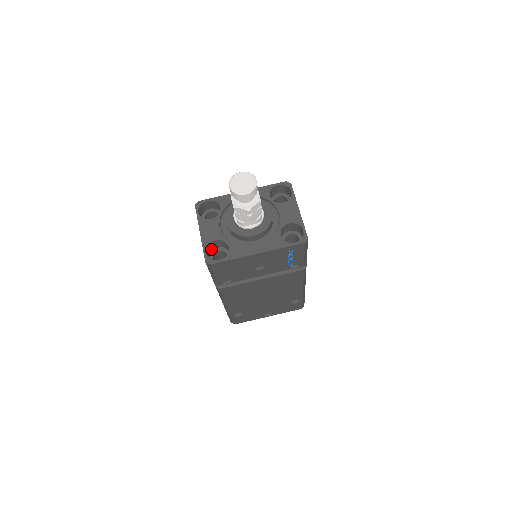
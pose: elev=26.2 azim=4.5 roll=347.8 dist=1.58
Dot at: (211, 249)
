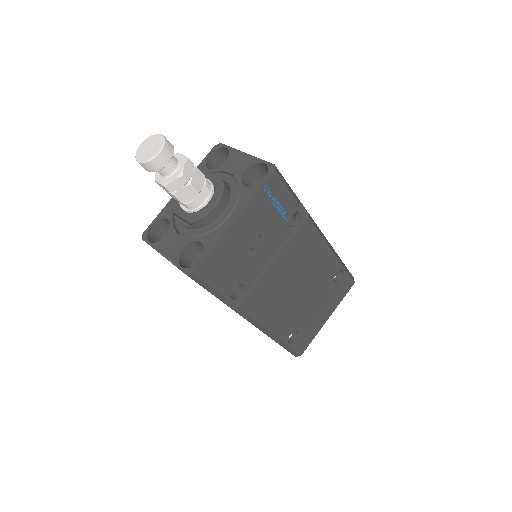
Dot at: (188, 264)
